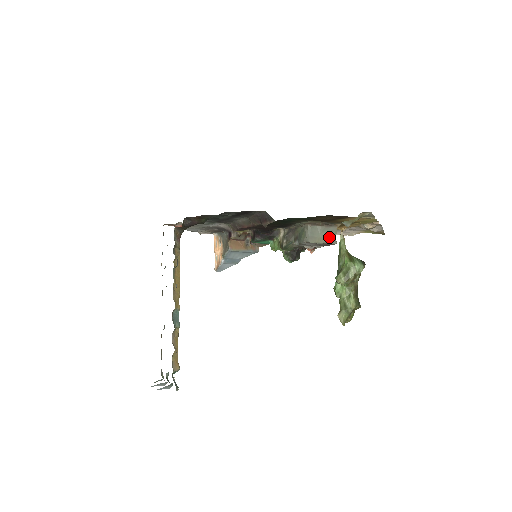
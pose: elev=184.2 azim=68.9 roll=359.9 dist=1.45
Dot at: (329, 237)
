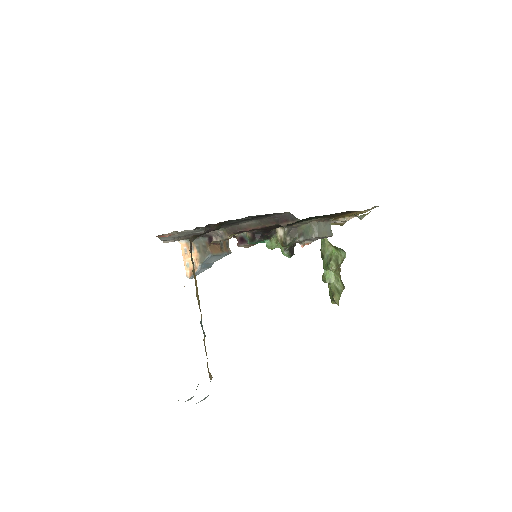
Dot at: (328, 231)
